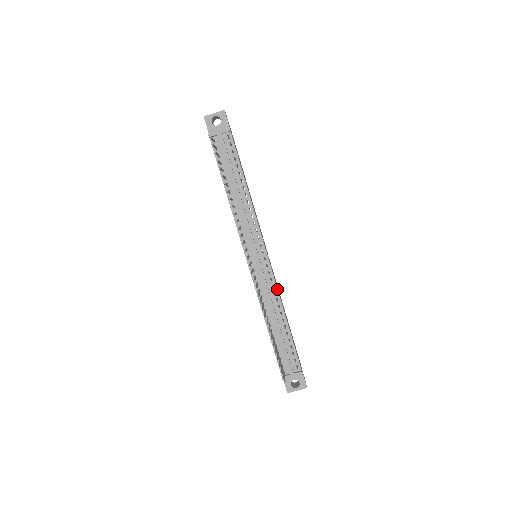
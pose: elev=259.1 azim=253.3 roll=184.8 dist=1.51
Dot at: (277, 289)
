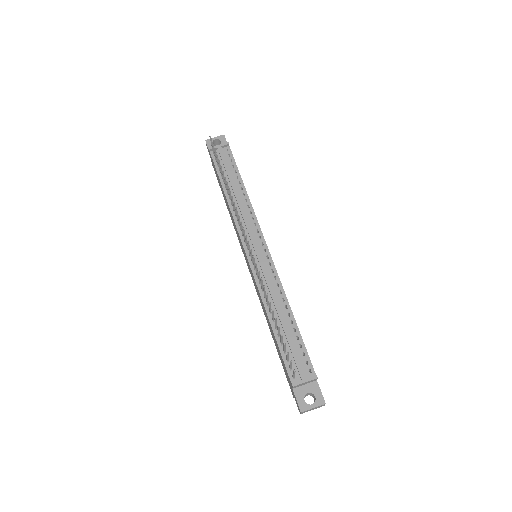
Dot at: (280, 281)
